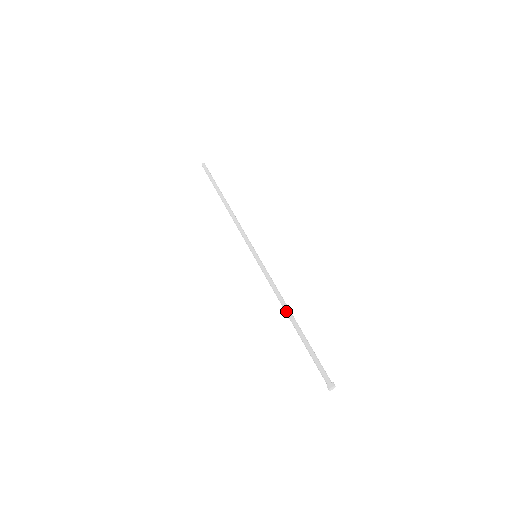
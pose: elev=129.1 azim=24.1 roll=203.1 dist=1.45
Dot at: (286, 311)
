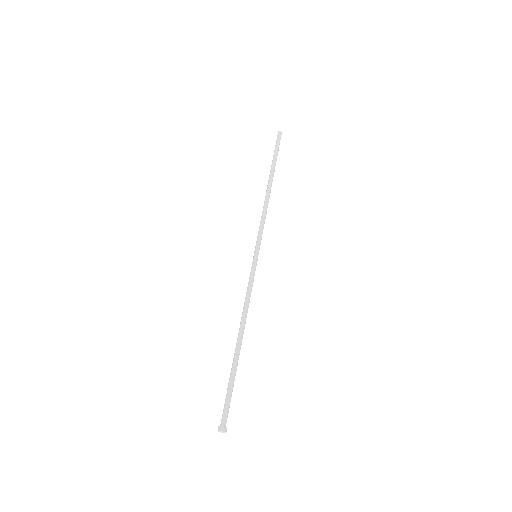
Dot at: (239, 329)
